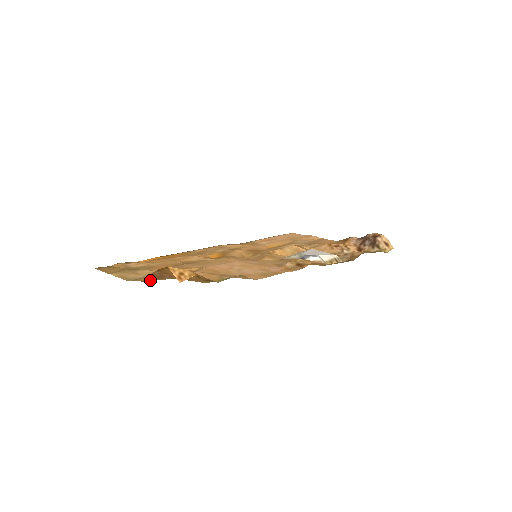
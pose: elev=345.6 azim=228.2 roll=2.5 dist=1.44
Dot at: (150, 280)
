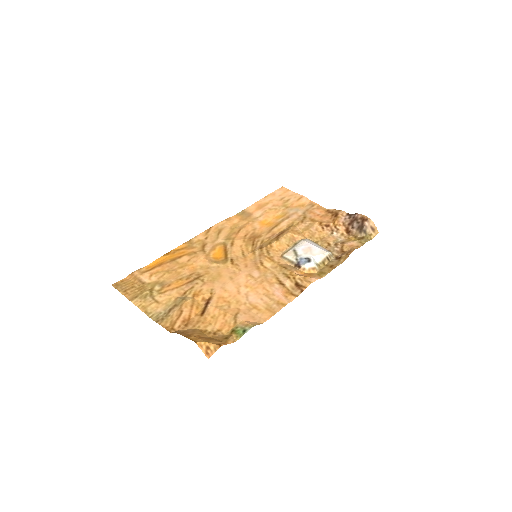
Dot at: (175, 331)
